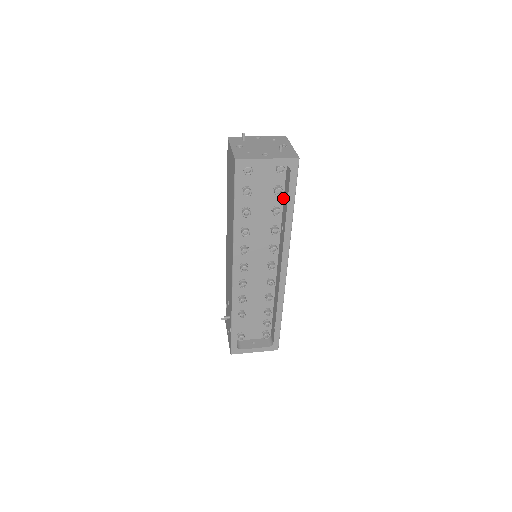
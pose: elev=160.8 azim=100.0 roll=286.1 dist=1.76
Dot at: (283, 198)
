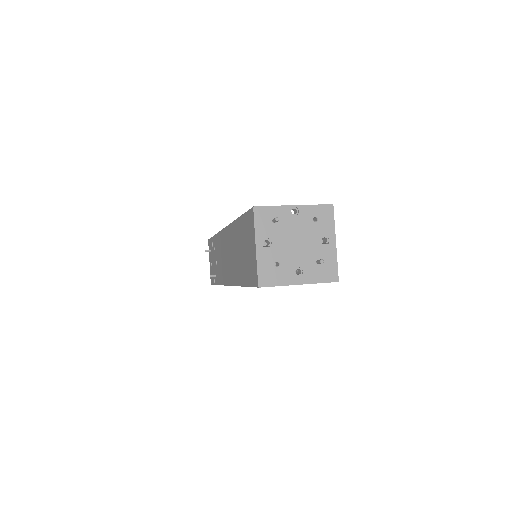
Dot at: occluded
